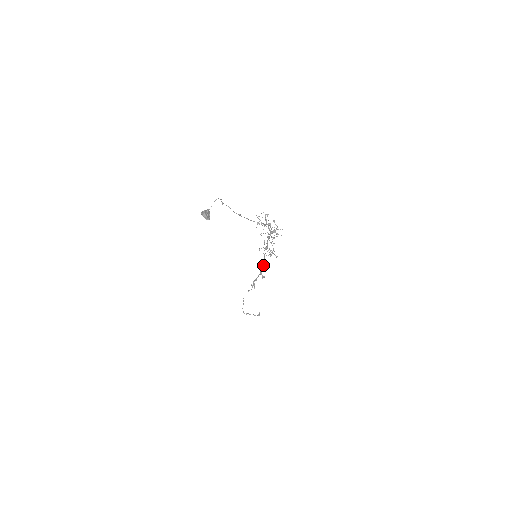
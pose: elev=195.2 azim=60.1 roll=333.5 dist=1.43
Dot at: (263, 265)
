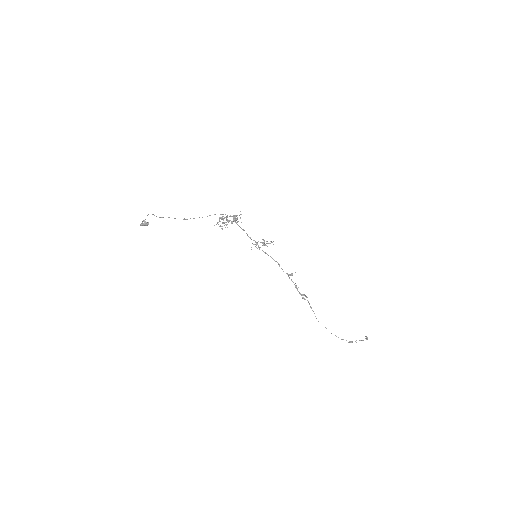
Dot at: occluded
